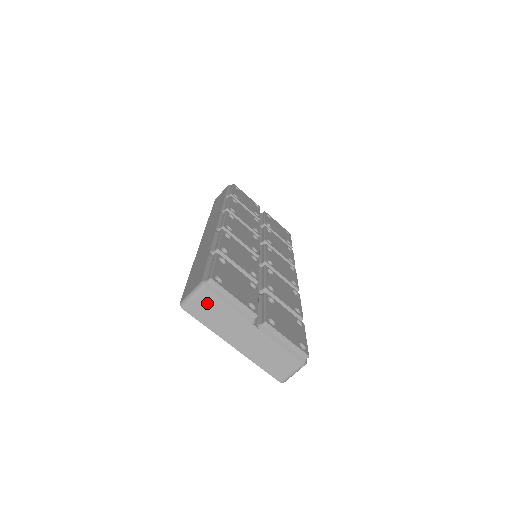
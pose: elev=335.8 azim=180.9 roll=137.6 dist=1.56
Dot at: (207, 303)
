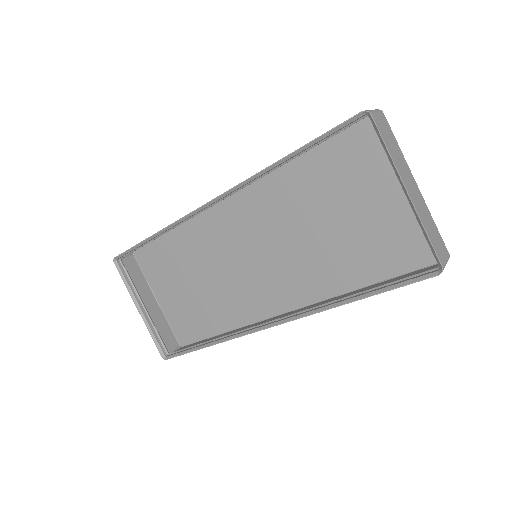
Dot at: (386, 127)
